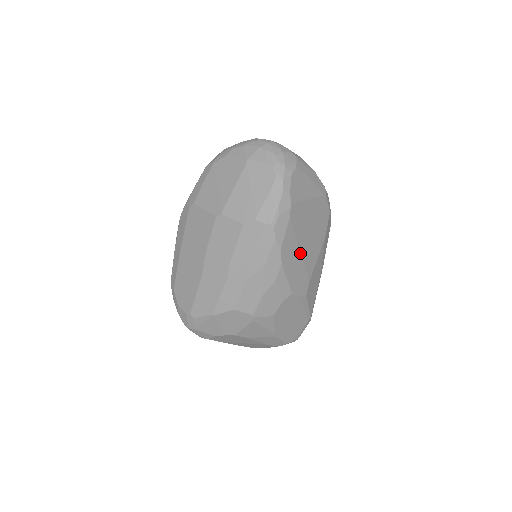
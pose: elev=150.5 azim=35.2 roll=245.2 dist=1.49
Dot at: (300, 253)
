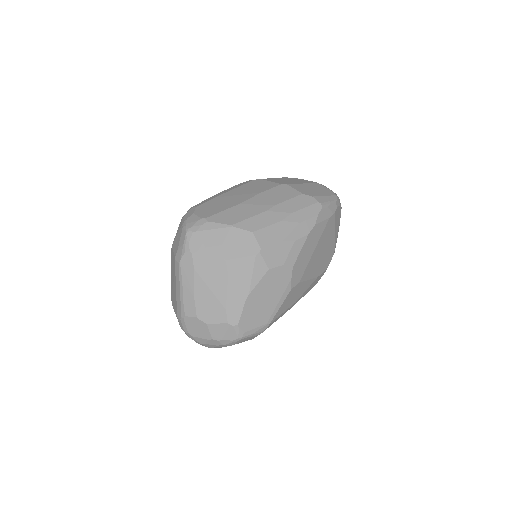
Dot at: (314, 251)
